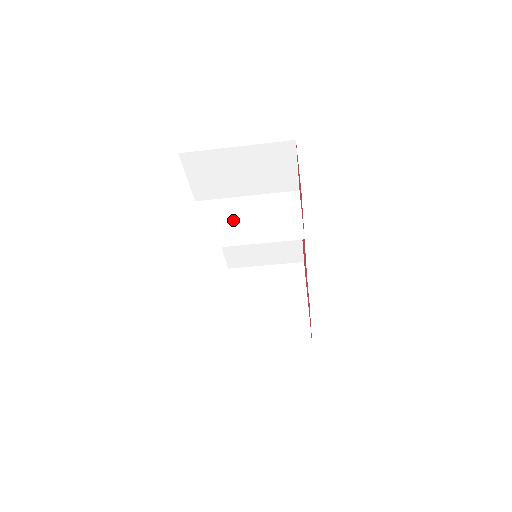
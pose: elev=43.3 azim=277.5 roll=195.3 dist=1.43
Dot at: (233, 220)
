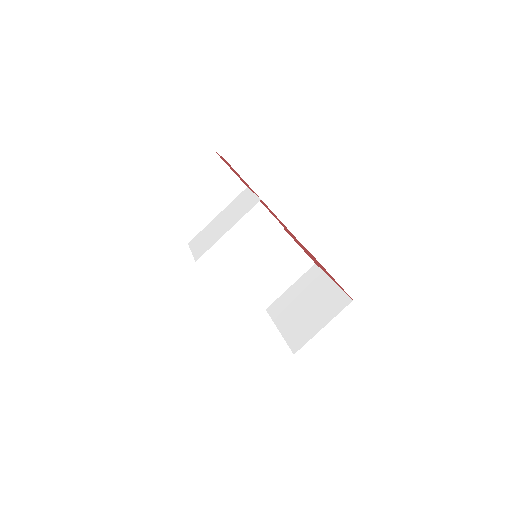
Dot at: (214, 230)
